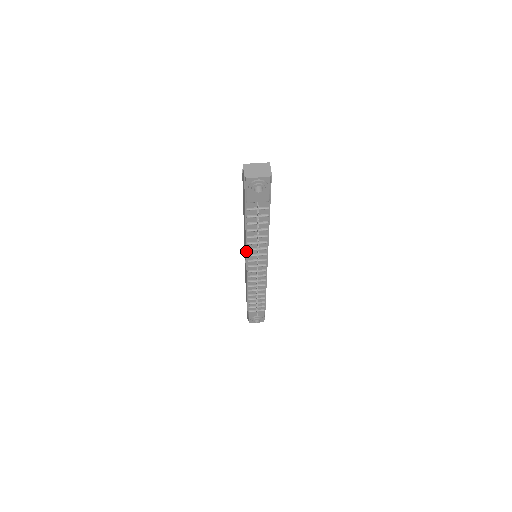
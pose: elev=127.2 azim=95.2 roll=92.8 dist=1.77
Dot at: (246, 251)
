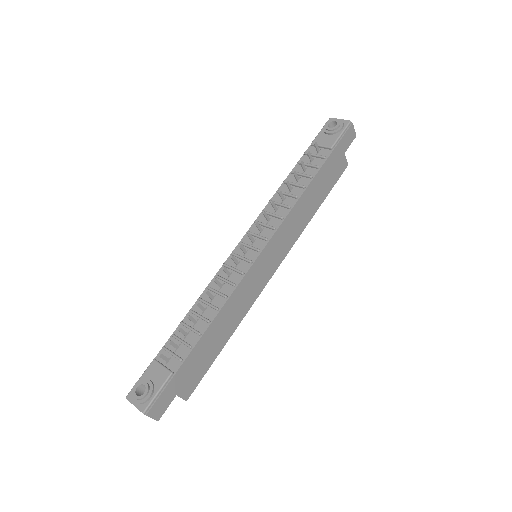
Dot at: (259, 216)
